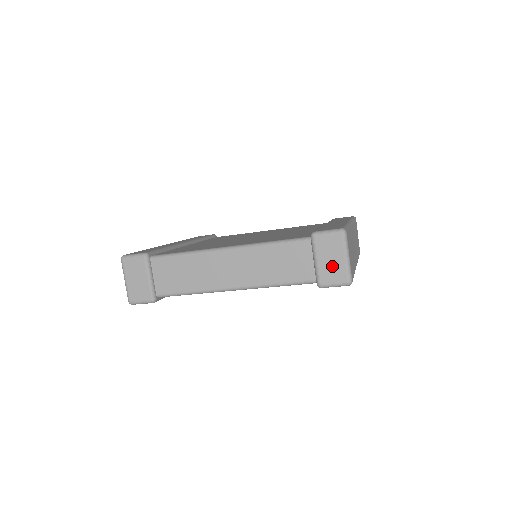
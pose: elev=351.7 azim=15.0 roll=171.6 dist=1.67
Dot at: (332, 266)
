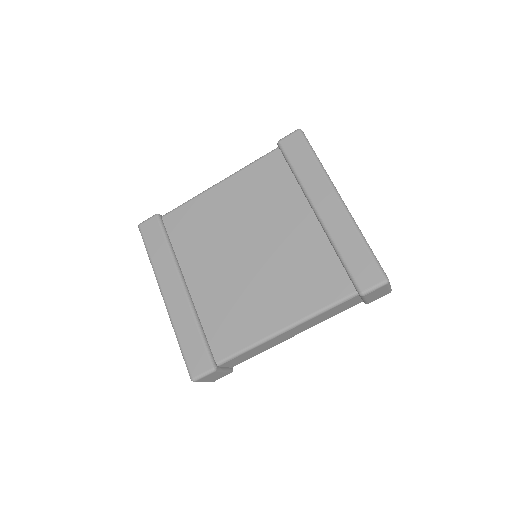
Dot at: (378, 296)
